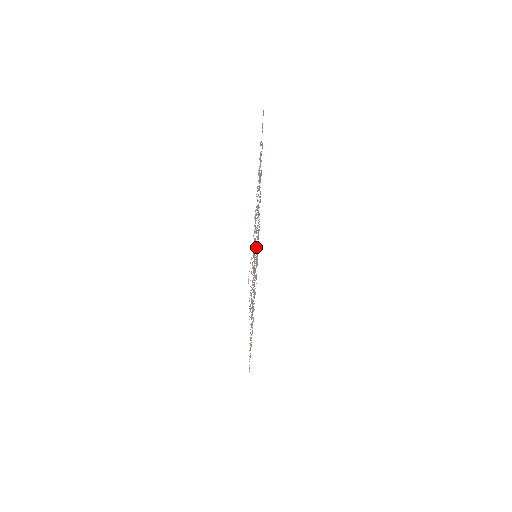
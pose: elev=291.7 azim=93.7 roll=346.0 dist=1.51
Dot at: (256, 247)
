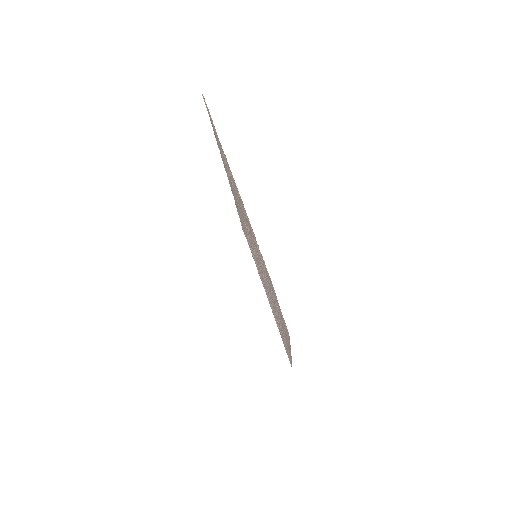
Dot at: (253, 247)
